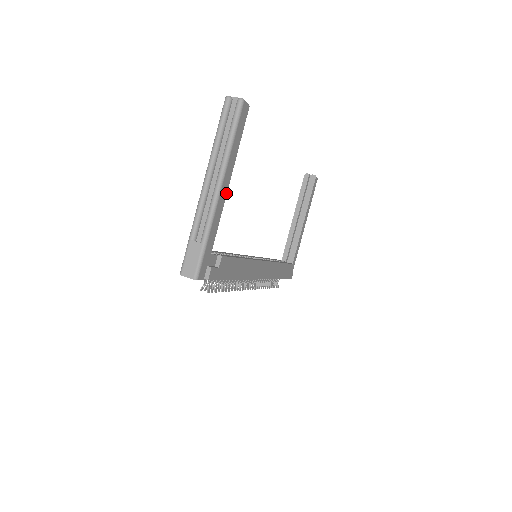
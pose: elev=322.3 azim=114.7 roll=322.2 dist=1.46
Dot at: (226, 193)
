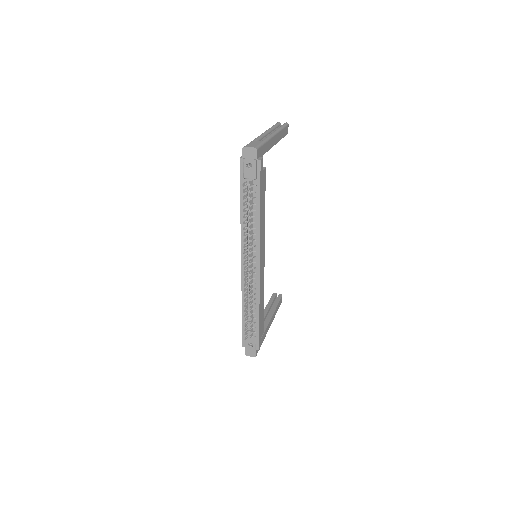
Dot at: occluded
